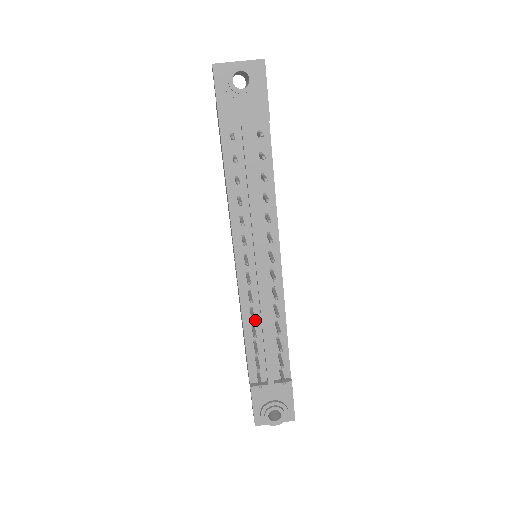
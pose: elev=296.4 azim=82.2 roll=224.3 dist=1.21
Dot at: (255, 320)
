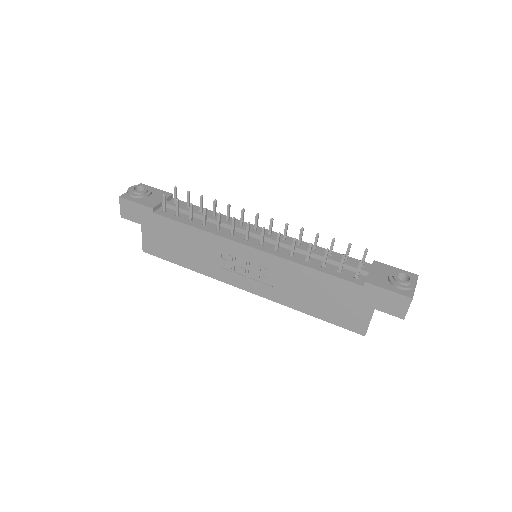
Dot at: (303, 258)
